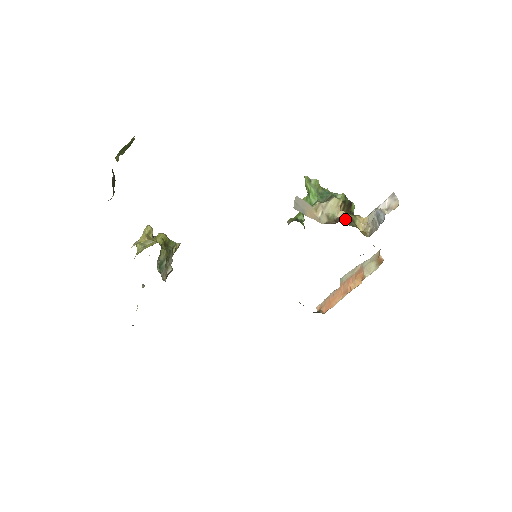
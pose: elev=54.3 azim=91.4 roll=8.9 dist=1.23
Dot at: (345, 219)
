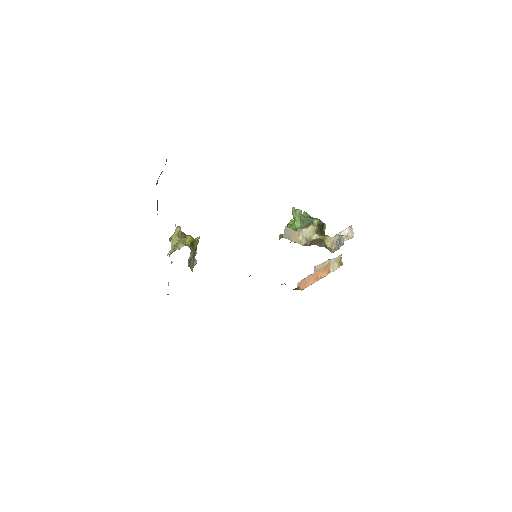
Dot at: (318, 241)
